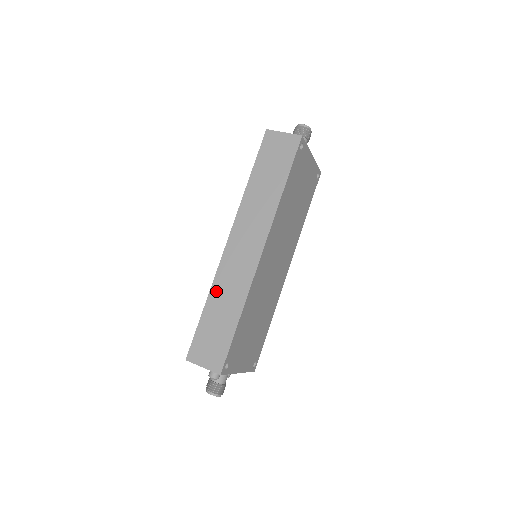
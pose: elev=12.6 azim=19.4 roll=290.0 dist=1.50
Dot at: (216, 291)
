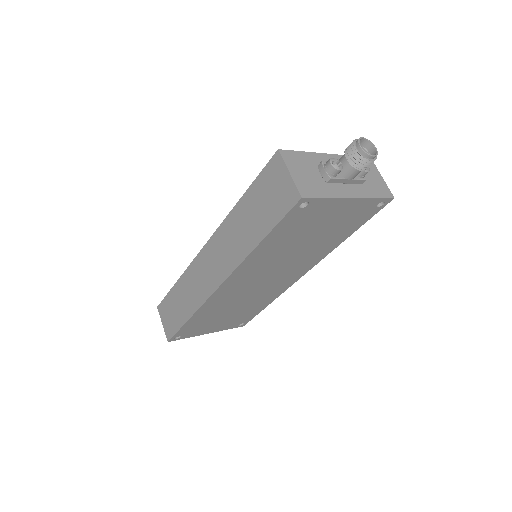
Dot at: (184, 280)
